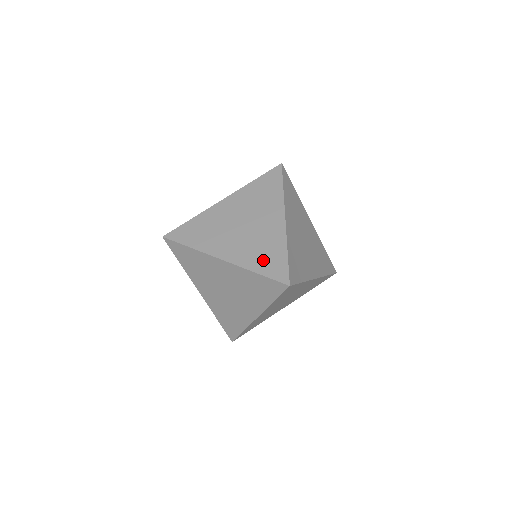
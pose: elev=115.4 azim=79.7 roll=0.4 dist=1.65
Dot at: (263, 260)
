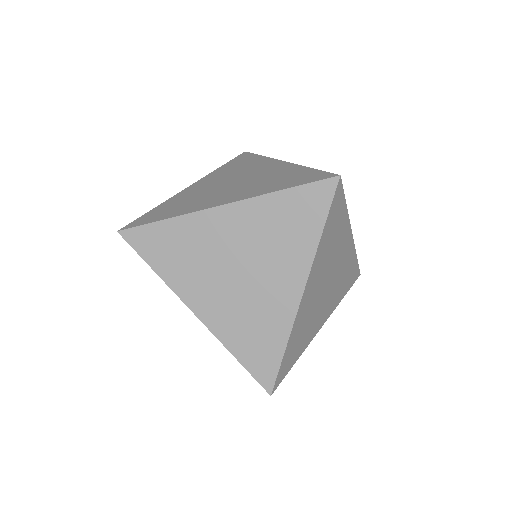
Dot at: (249, 343)
